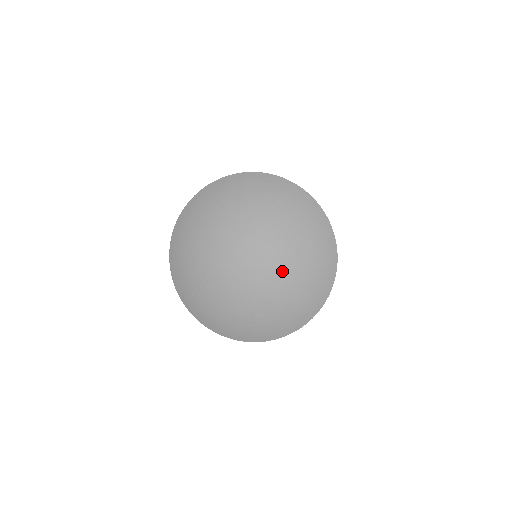
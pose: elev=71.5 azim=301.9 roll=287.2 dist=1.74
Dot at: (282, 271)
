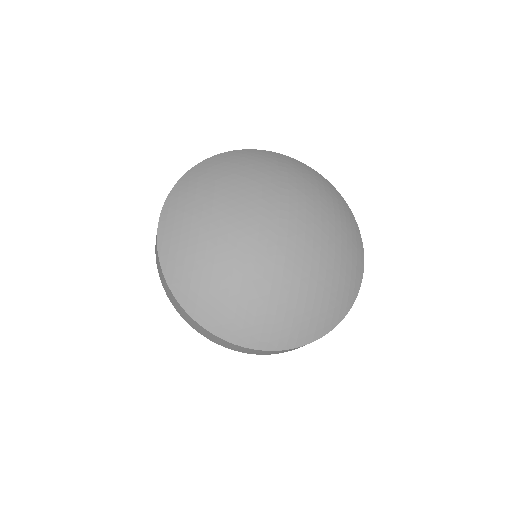
Dot at: (306, 267)
